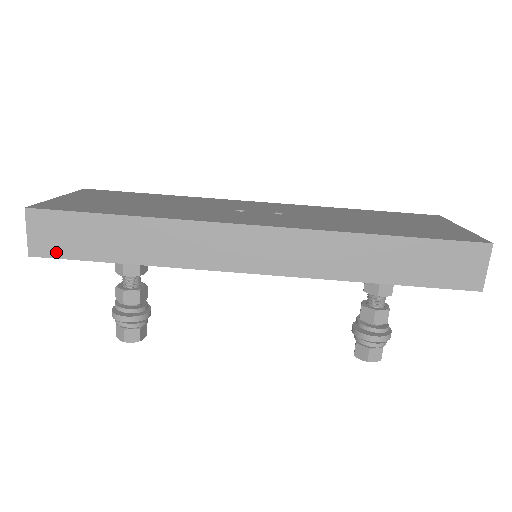
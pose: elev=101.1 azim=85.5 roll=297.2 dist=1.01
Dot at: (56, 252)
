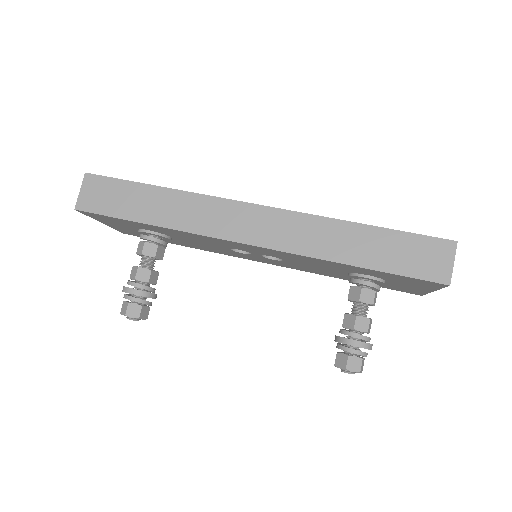
Dot at: (96, 208)
